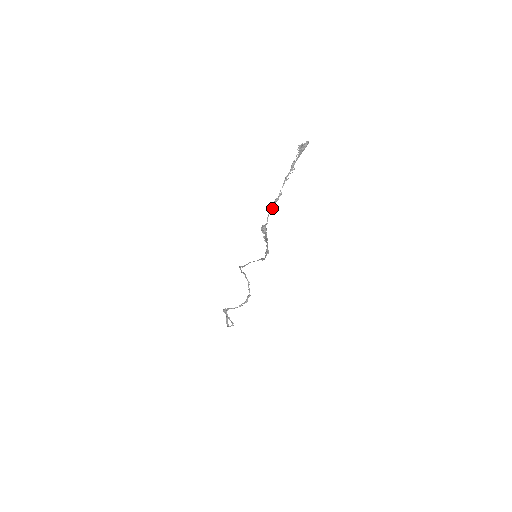
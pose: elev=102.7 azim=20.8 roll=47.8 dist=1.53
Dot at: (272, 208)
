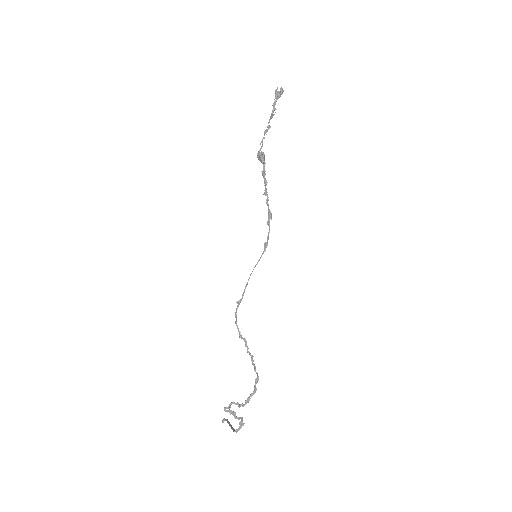
Dot at: (264, 138)
